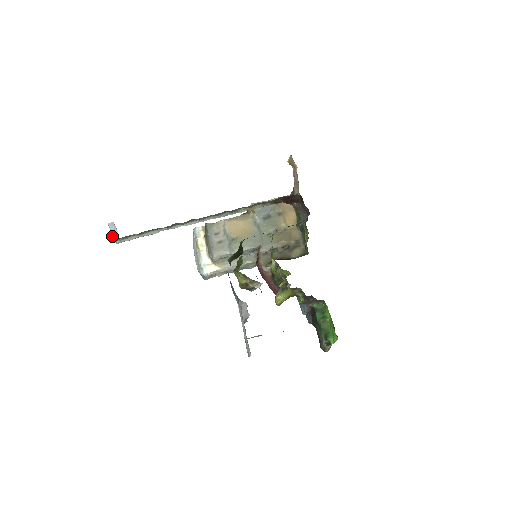
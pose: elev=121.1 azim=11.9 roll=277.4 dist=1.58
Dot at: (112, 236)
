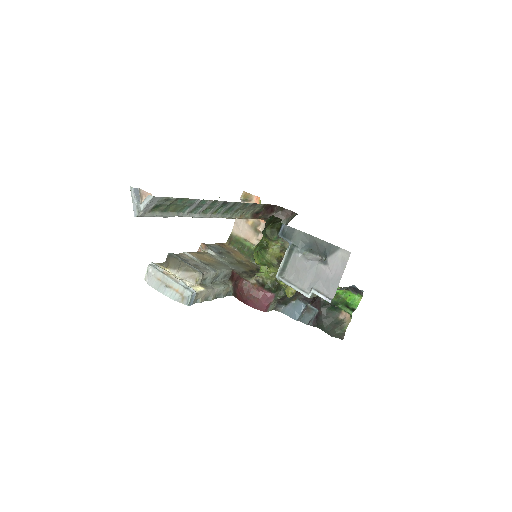
Dot at: (148, 196)
